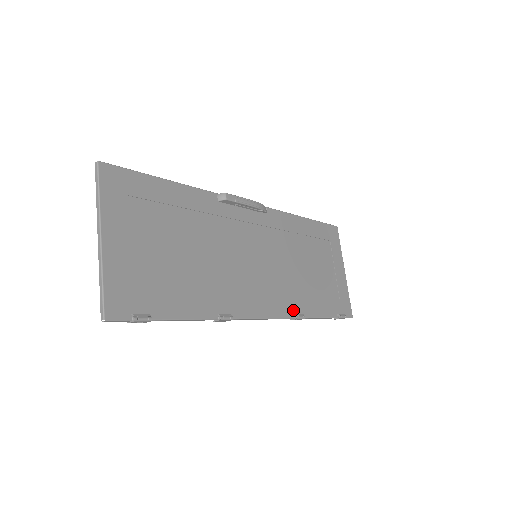
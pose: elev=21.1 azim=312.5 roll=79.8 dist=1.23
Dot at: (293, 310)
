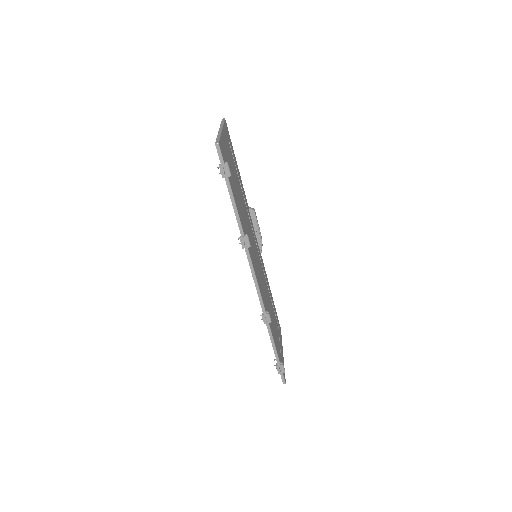
Dot at: (266, 309)
